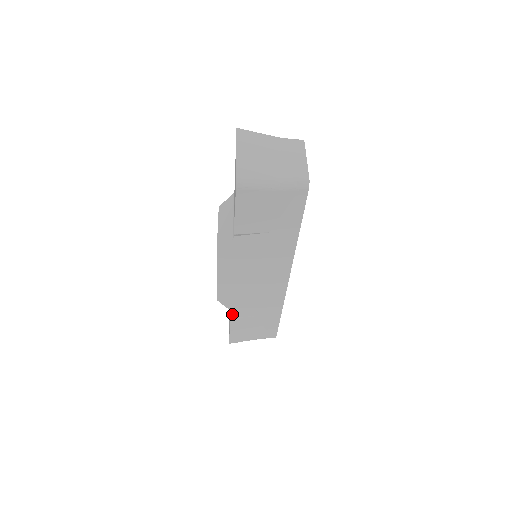
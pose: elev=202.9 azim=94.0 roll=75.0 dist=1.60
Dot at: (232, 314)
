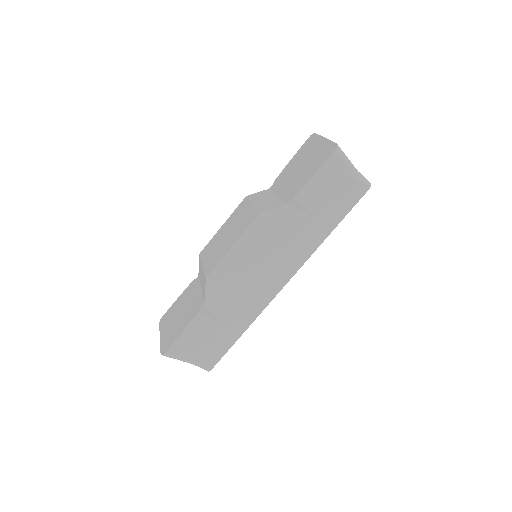
Dot at: (203, 307)
